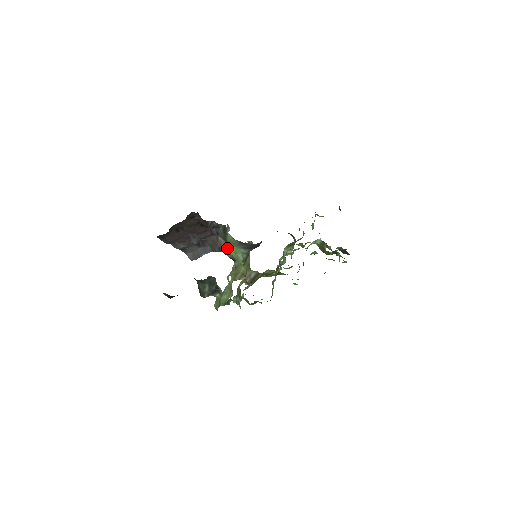
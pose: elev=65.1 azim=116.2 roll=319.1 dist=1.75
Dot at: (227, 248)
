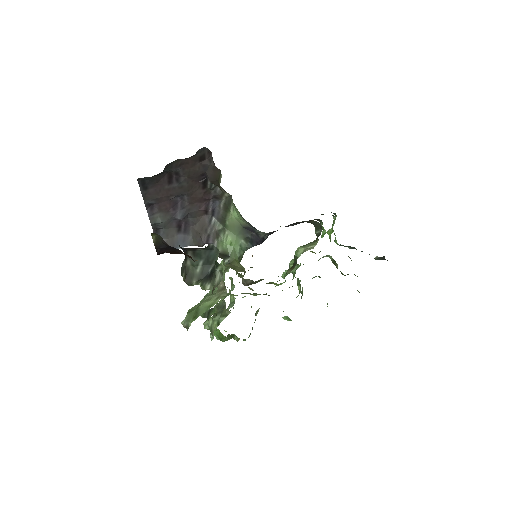
Dot at: (221, 236)
